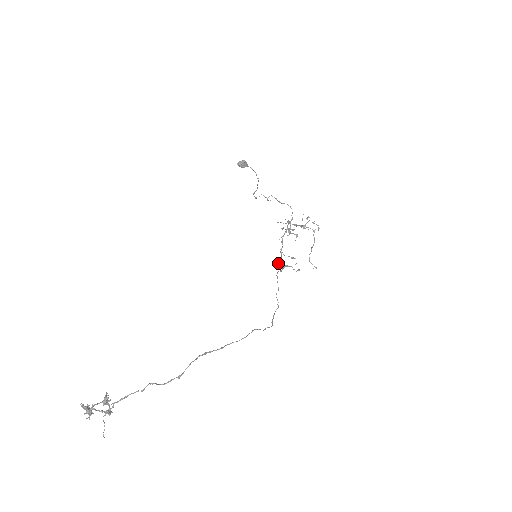
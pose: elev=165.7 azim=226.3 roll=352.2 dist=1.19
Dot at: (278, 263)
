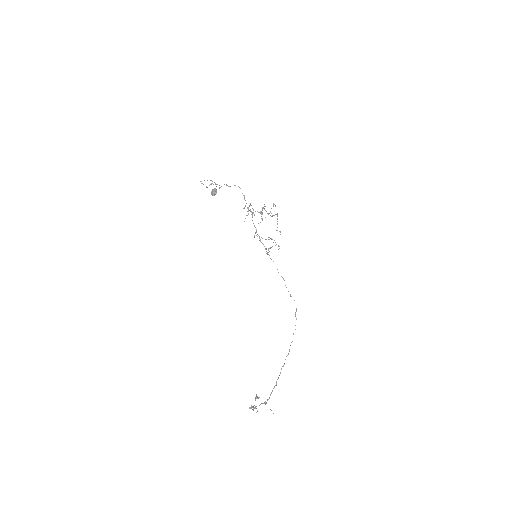
Dot at: occluded
